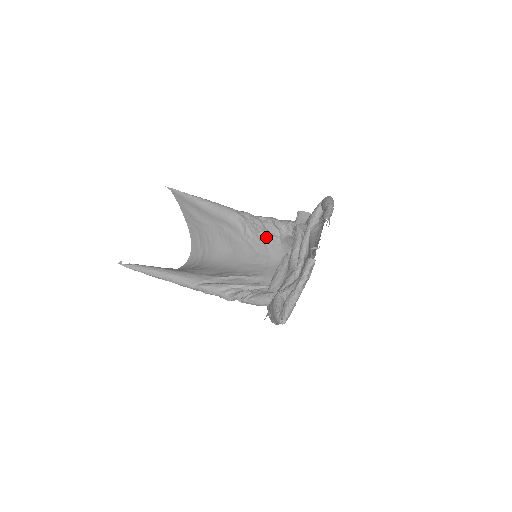
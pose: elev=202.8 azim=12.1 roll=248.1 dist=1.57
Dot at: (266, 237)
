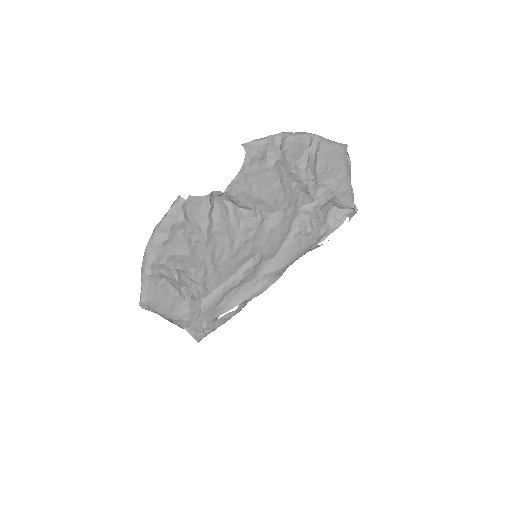
Dot at: occluded
